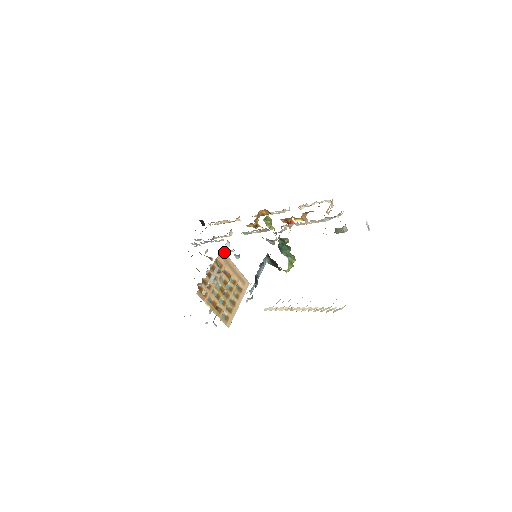
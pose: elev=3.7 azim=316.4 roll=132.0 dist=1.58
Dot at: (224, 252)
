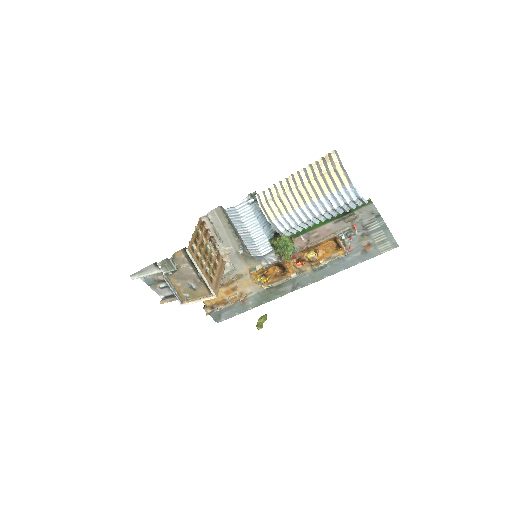
Dot at: occluded
